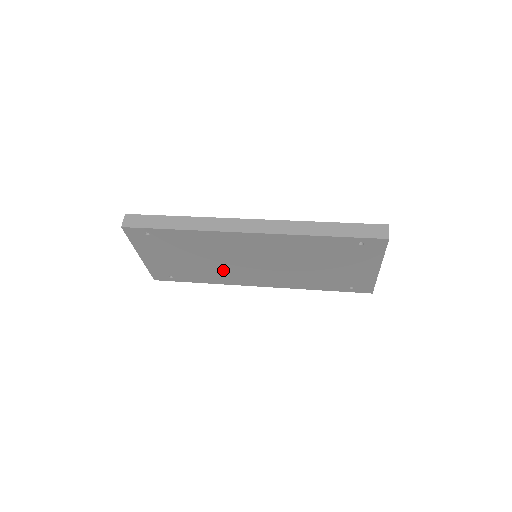
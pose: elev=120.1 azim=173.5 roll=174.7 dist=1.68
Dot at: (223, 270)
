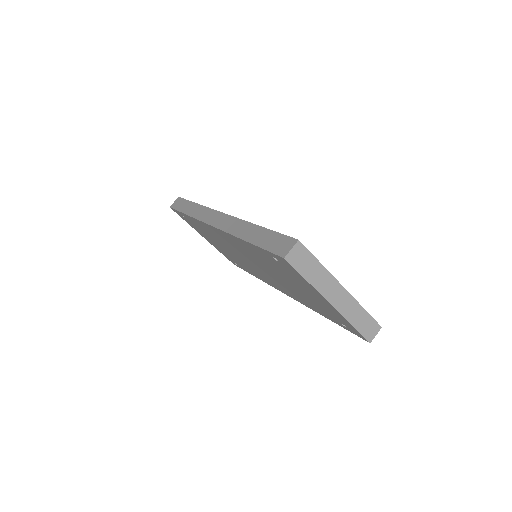
Dot at: occluded
